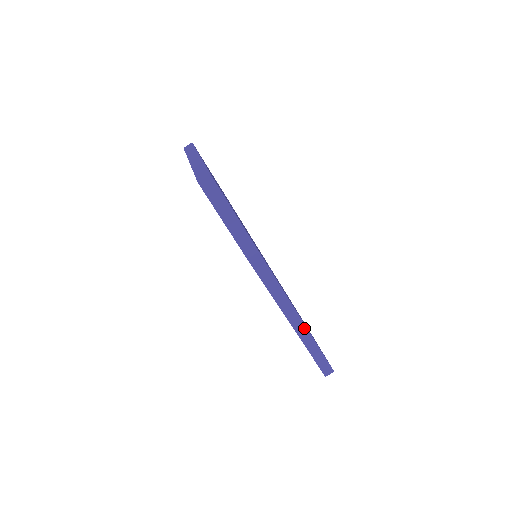
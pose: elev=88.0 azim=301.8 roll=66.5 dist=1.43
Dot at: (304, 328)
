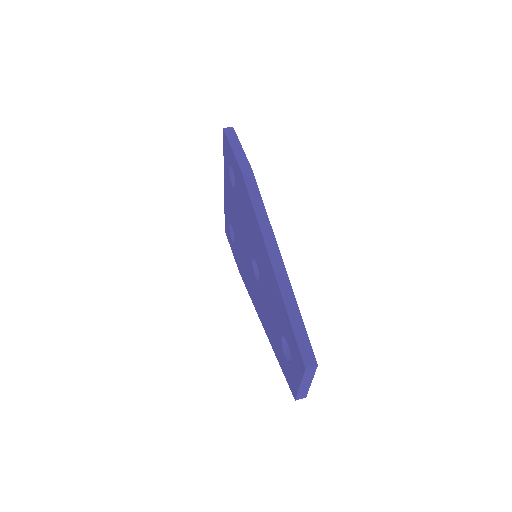
Dot at: (283, 271)
